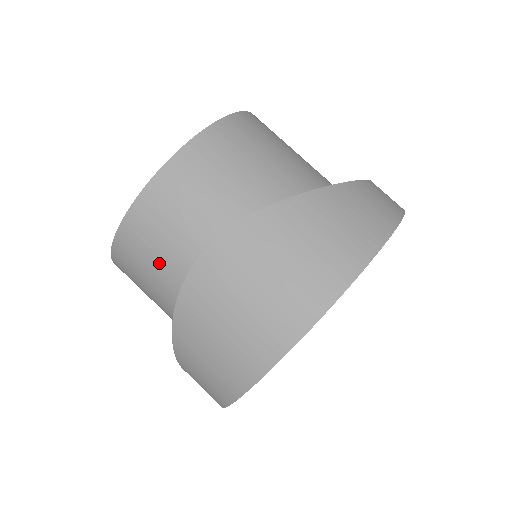
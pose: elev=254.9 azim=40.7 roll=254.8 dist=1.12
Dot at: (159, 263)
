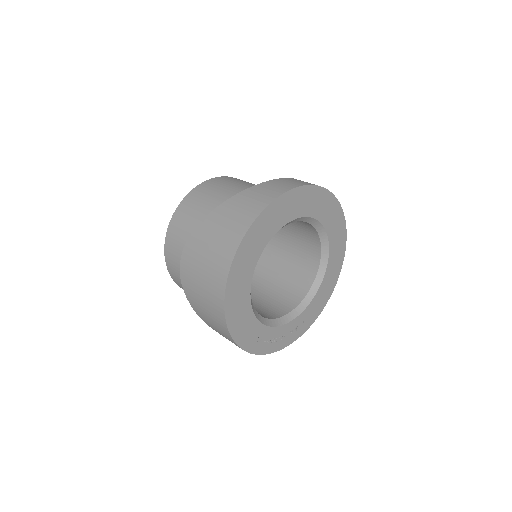
Dot at: occluded
